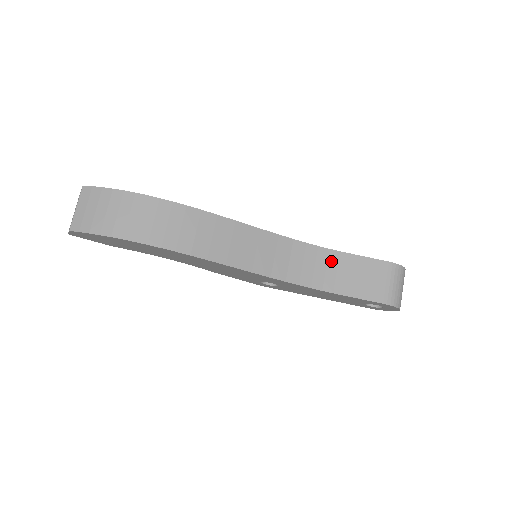
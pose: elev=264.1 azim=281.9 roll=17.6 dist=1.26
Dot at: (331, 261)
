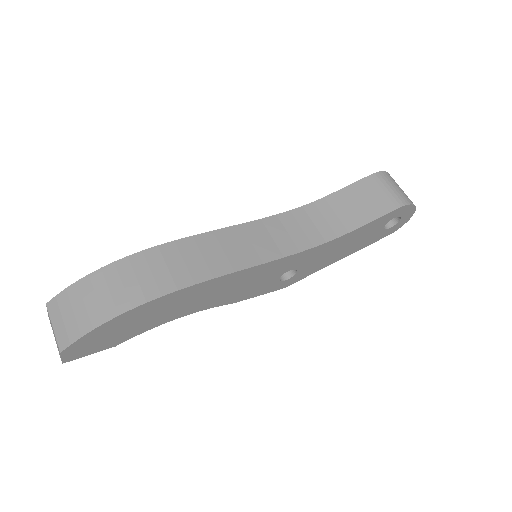
Dot at: (323, 210)
